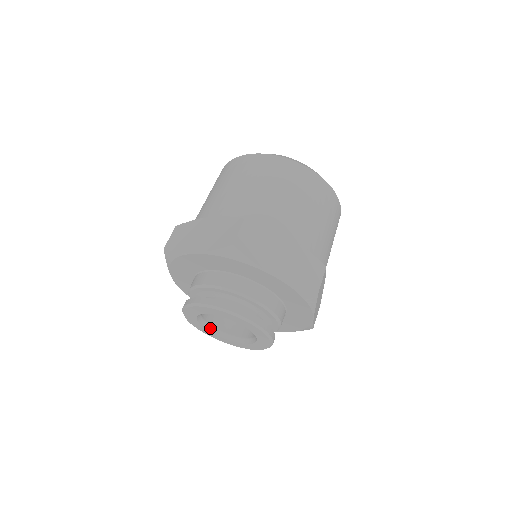
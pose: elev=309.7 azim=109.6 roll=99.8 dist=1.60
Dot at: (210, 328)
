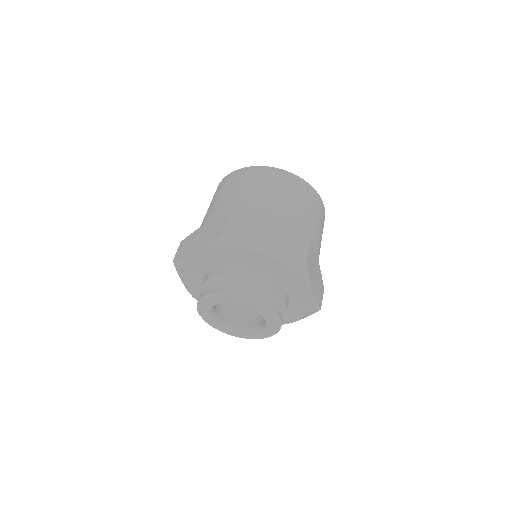
Dot at: (227, 325)
